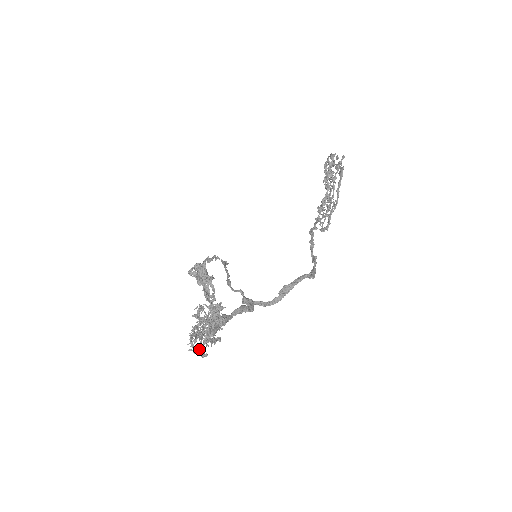
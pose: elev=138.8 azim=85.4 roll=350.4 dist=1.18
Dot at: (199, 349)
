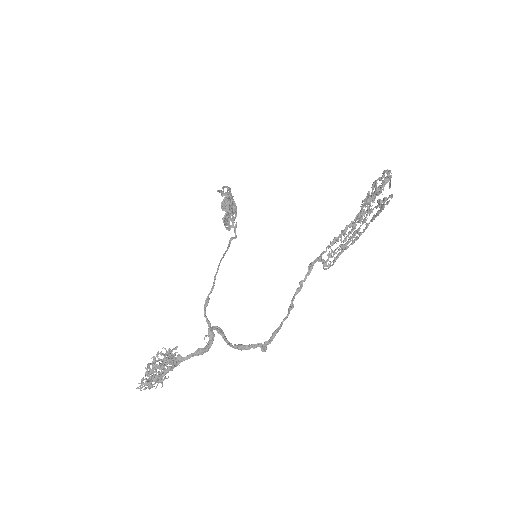
Dot at: occluded
